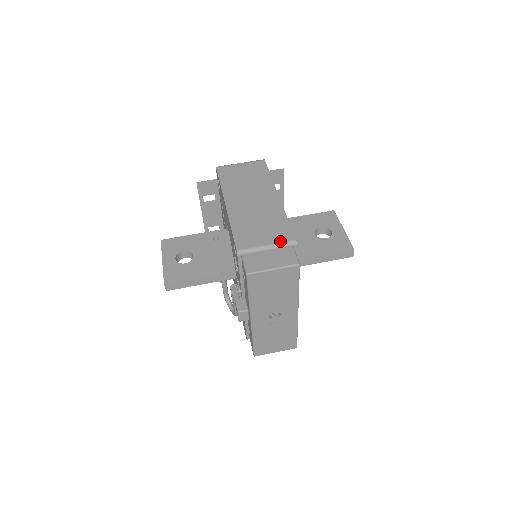
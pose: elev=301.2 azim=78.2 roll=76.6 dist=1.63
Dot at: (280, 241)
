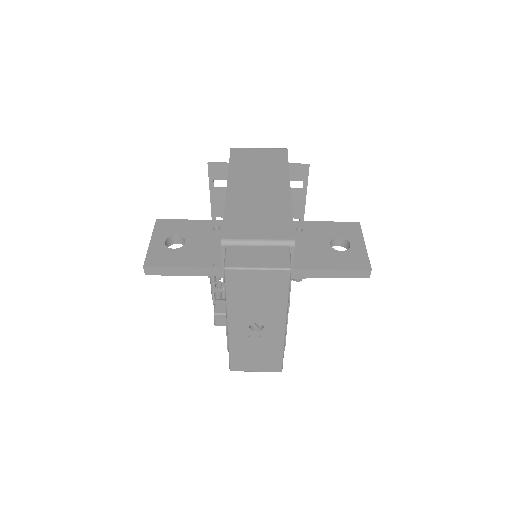
Dot at: (275, 238)
